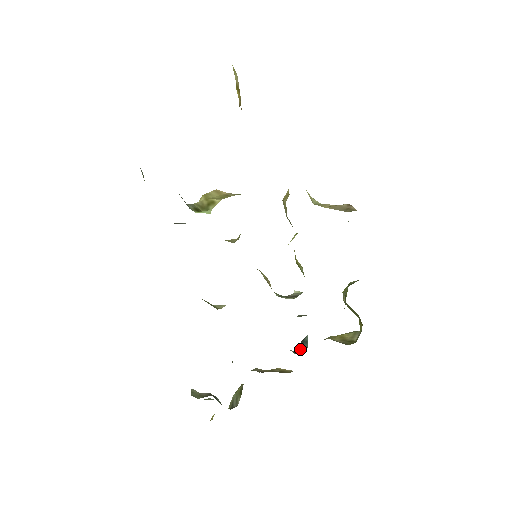
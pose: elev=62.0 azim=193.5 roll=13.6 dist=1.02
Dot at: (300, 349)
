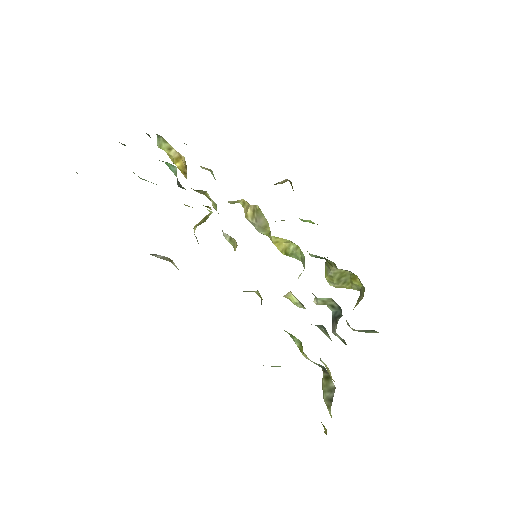
Dot at: (336, 320)
